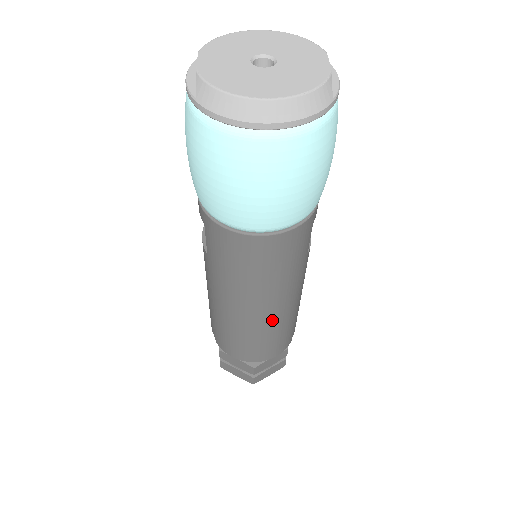
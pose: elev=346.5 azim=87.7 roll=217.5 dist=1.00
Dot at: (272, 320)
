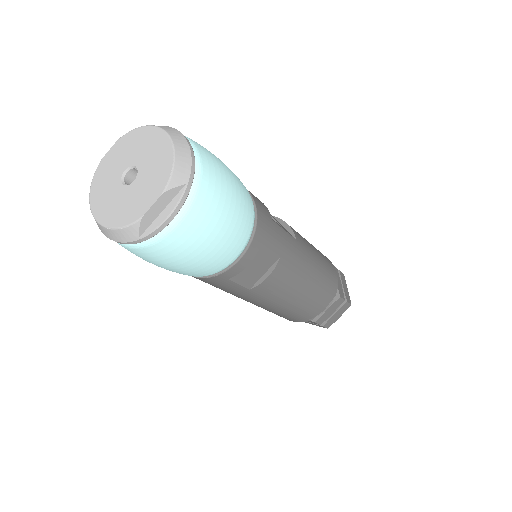
Dot at: occluded
